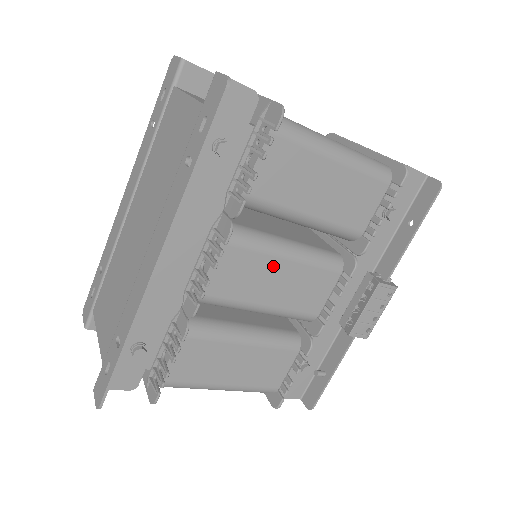
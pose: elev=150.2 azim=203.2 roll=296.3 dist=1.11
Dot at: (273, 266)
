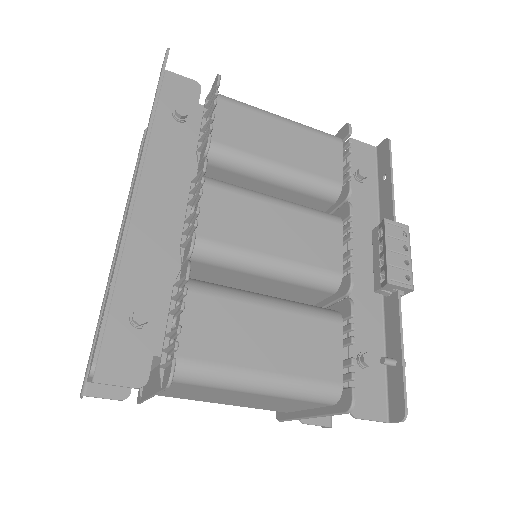
Dot at: (265, 211)
